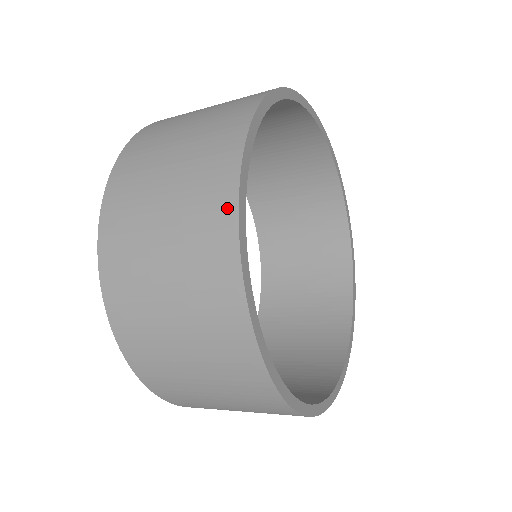
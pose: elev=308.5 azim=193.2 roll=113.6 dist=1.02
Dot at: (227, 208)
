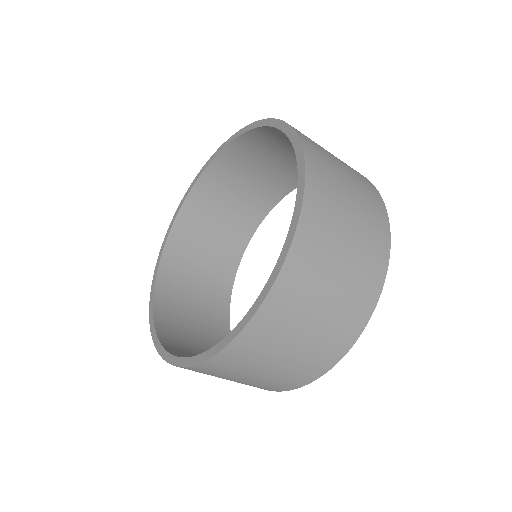
Dot at: (382, 207)
